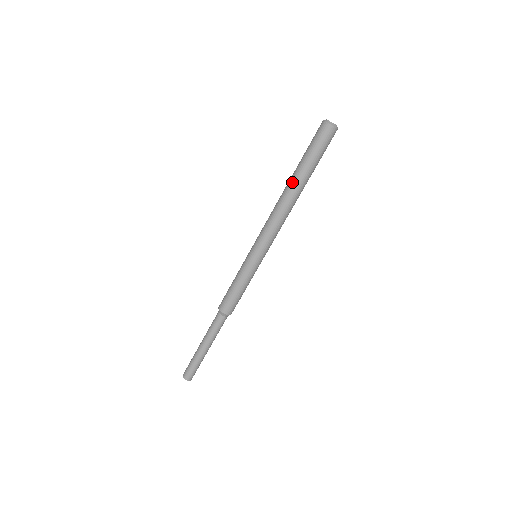
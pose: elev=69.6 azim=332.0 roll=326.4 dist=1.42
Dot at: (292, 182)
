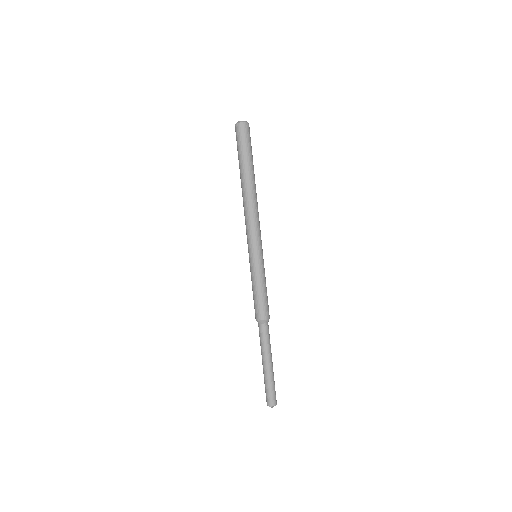
Dot at: (244, 180)
